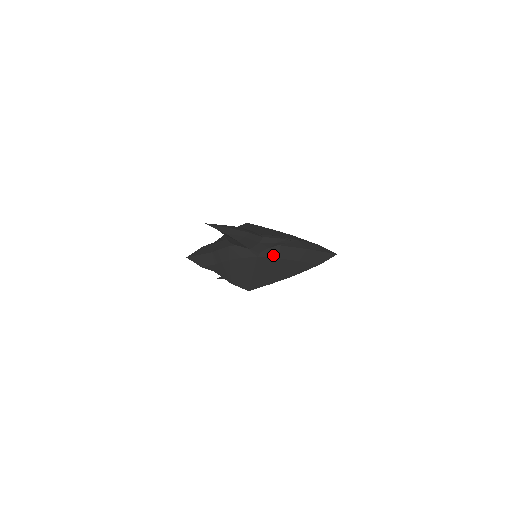
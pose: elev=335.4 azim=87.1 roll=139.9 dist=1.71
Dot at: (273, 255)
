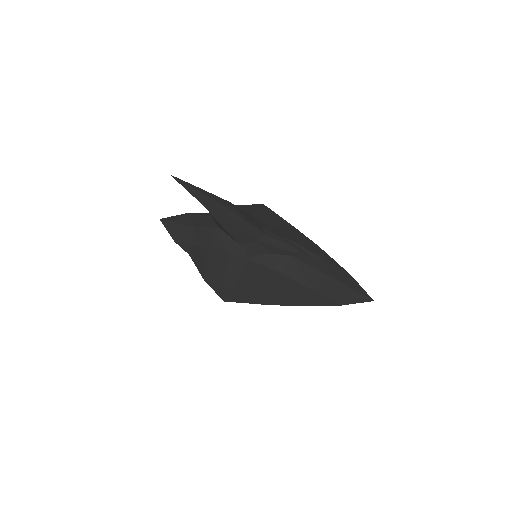
Dot at: (275, 266)
